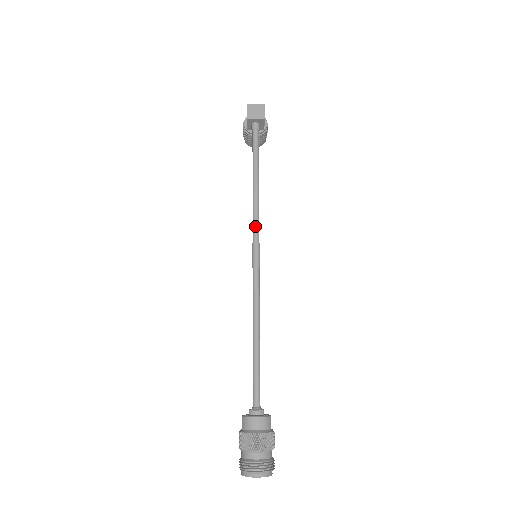
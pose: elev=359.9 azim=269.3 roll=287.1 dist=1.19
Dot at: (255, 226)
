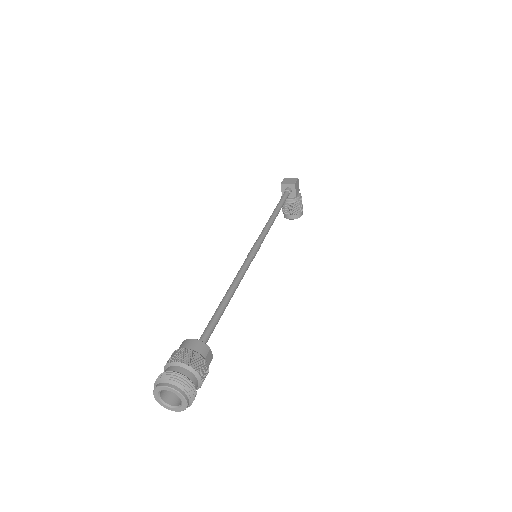
Dot at: (261, 233)
